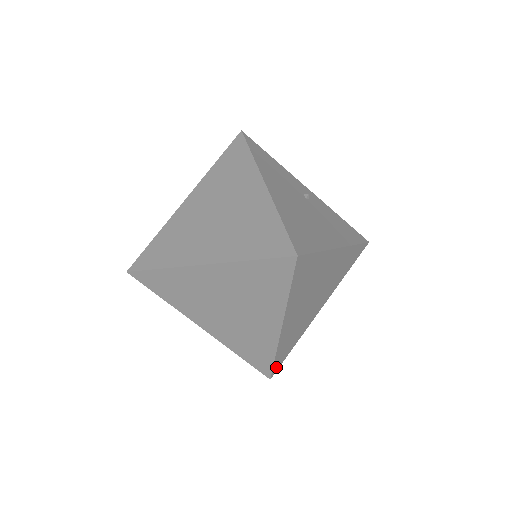
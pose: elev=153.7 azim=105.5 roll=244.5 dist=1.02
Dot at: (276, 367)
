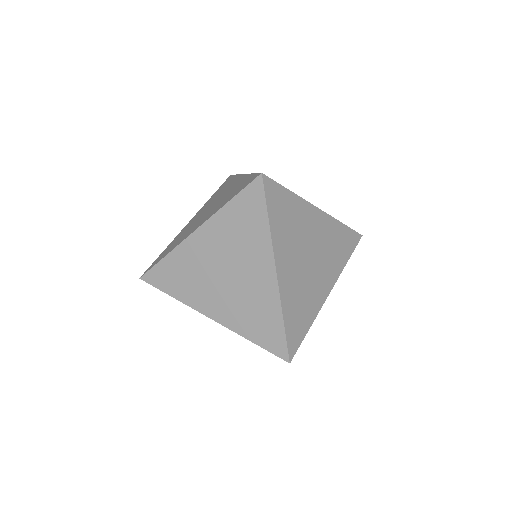
Dot at: (292, 346)
